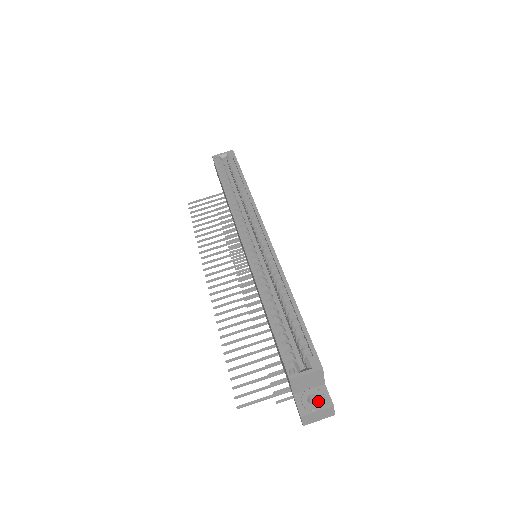
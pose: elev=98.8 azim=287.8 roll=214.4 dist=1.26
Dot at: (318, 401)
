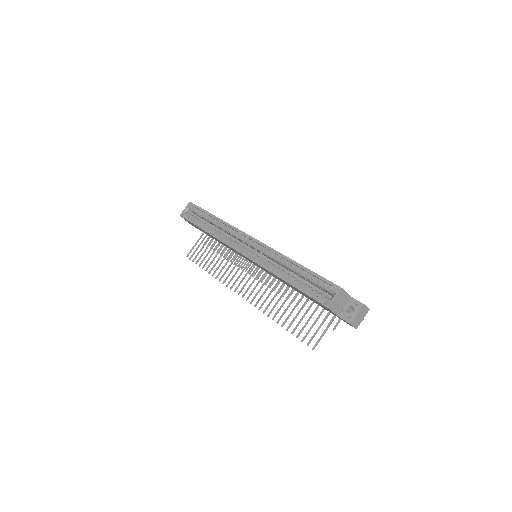
Dot at: occluded
